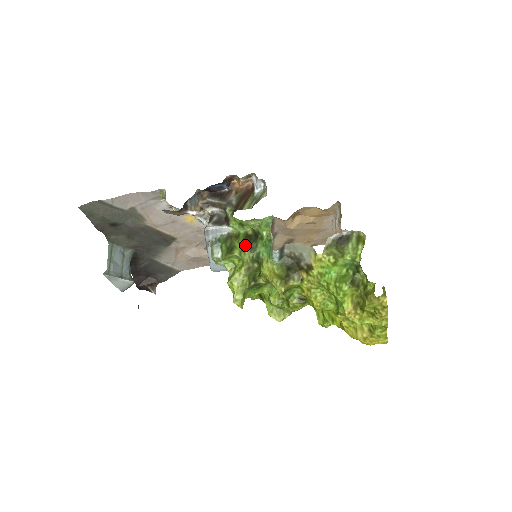
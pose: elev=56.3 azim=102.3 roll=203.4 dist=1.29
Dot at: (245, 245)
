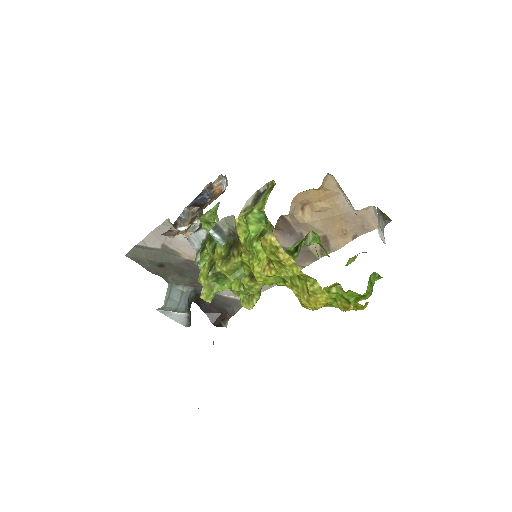
Dot at: (209, 240)
